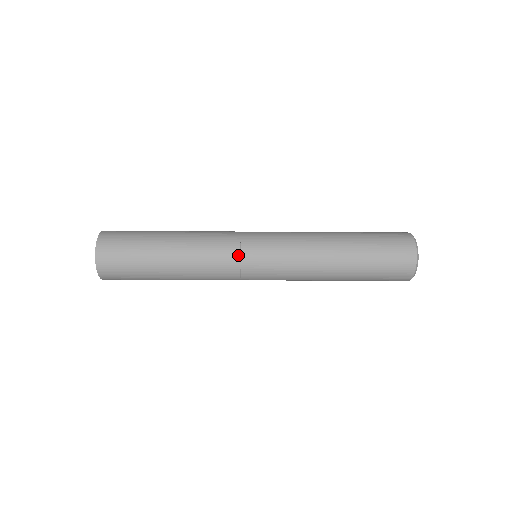
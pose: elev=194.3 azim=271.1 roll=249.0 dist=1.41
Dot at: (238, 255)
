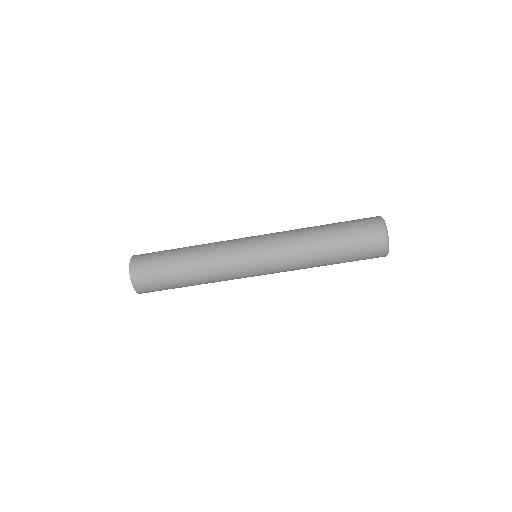
Dot at: (239, 254)
